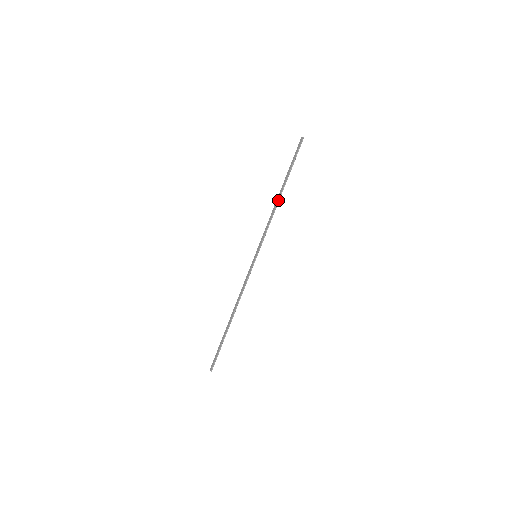
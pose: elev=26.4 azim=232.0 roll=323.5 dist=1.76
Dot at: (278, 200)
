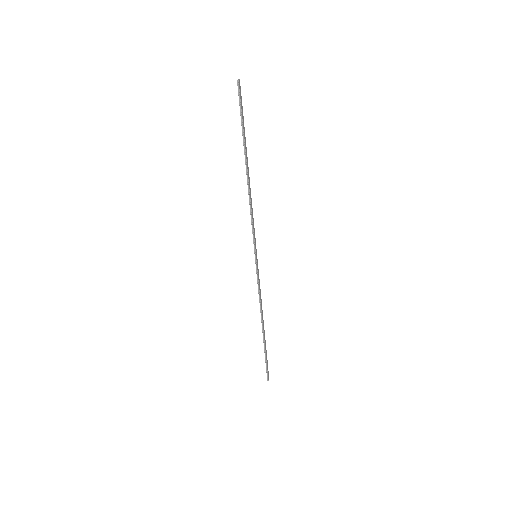
Dot at: (247, 181)
